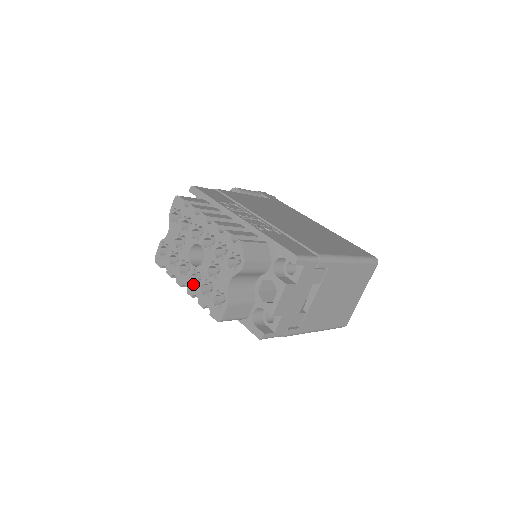
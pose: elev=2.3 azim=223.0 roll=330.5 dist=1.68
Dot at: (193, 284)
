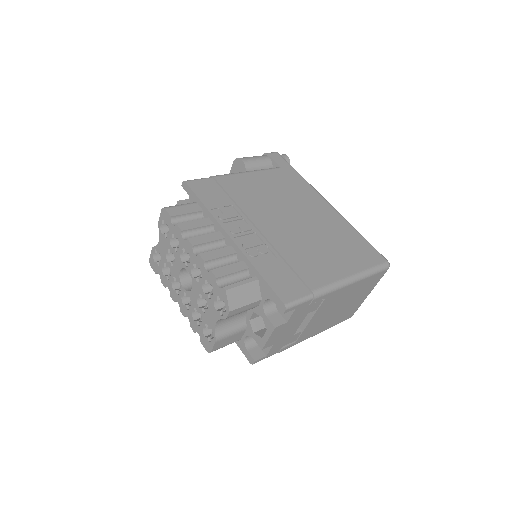
Dot at: (184, 306)
